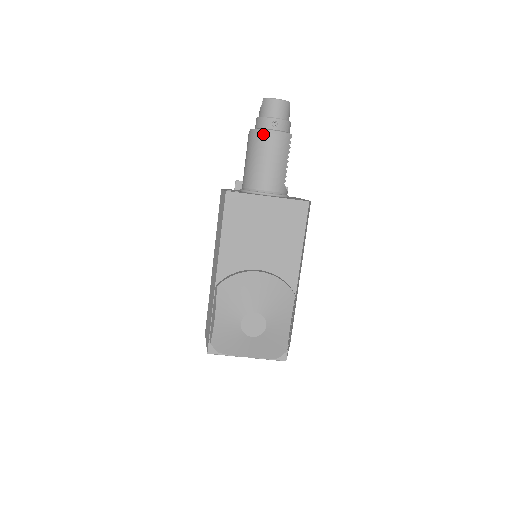
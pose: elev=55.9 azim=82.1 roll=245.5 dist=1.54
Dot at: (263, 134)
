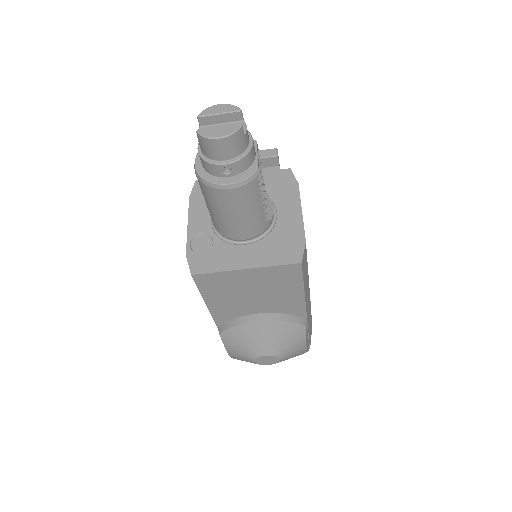
Dot at: (214, 190)
